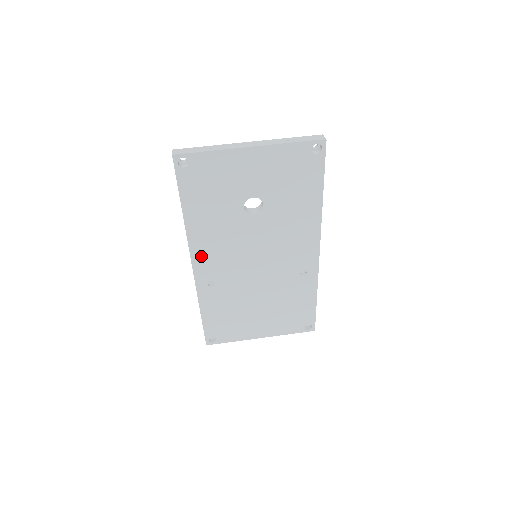
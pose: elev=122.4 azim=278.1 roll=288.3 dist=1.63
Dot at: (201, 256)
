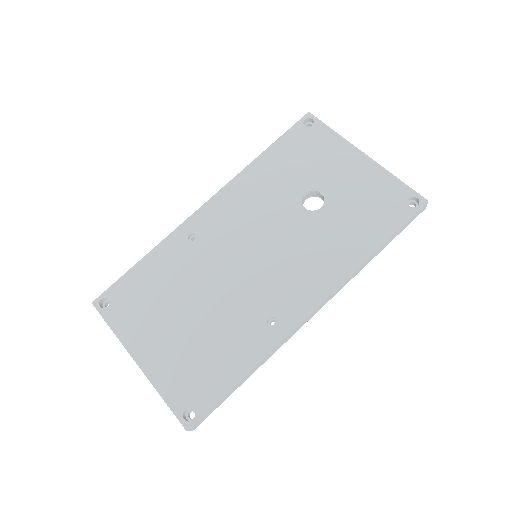
Dot at: (223, 202)
